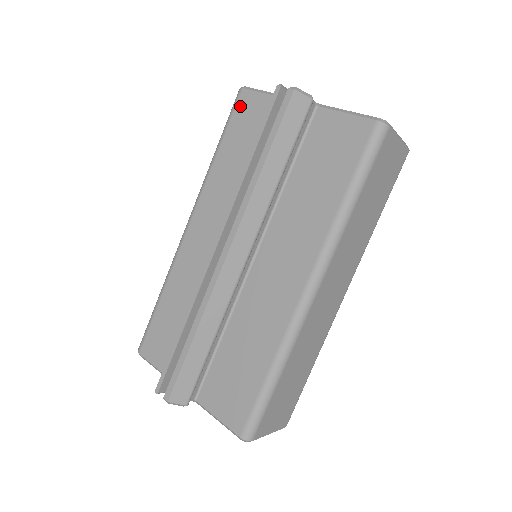
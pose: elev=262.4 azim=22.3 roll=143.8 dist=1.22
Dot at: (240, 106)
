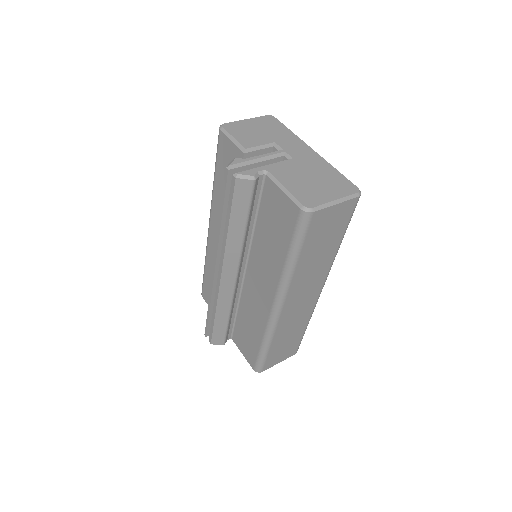
Dot at: (221, 146)
